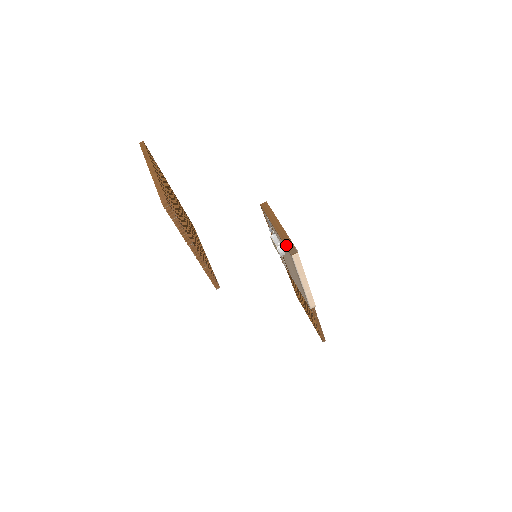
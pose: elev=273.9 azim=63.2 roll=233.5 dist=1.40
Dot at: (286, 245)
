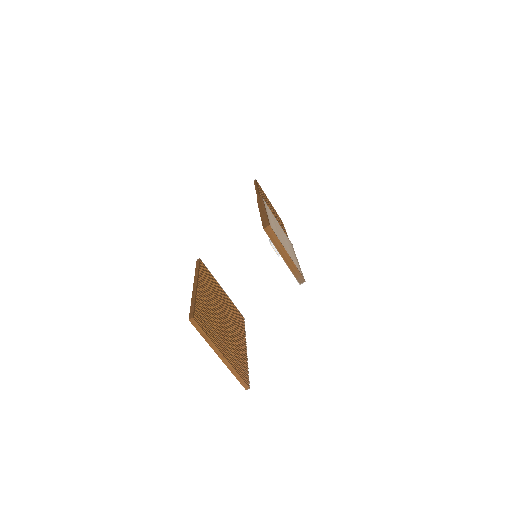
Dot at: (295, 276)
